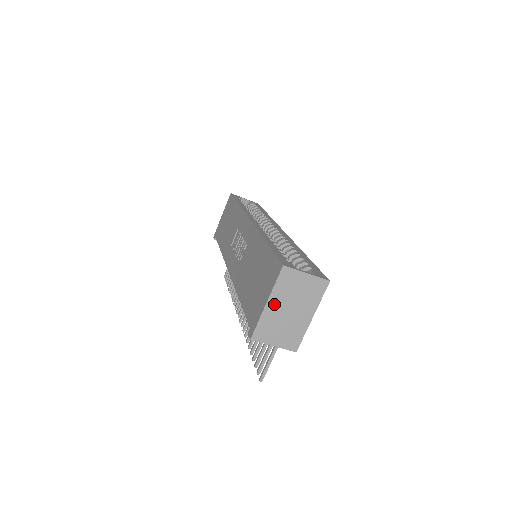
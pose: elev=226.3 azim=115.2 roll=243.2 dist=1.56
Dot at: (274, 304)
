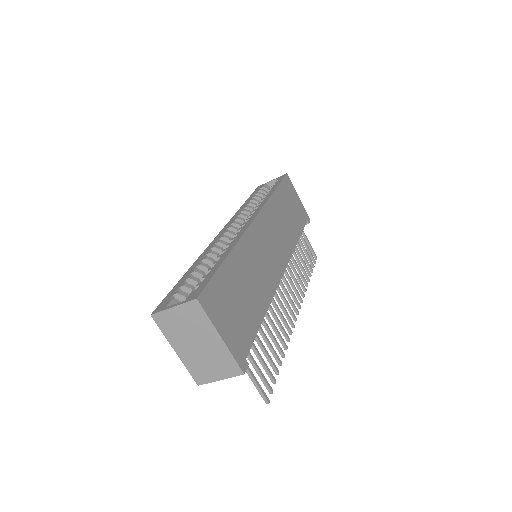
Dot at: (181, 348)
